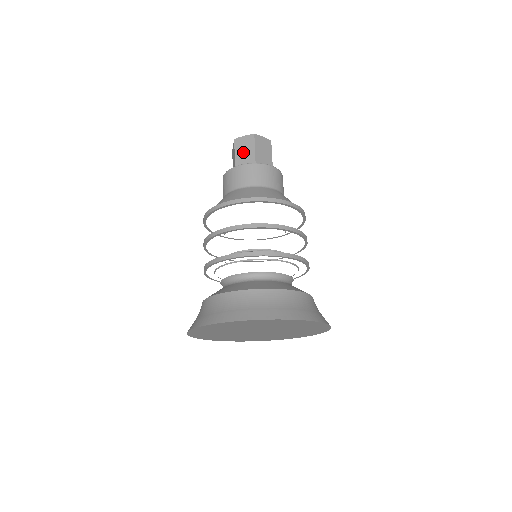
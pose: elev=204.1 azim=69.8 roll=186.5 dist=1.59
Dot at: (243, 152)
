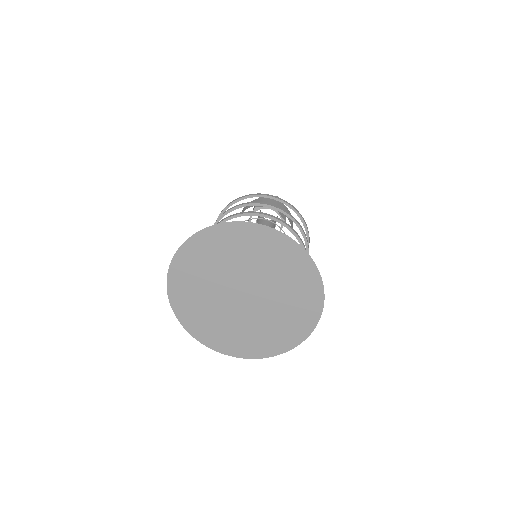
Dot at: occluded
